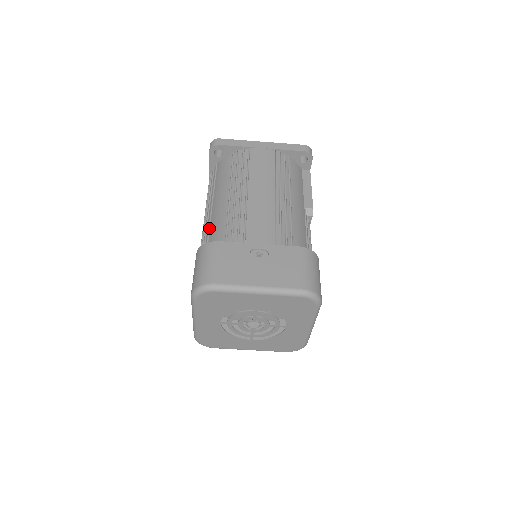
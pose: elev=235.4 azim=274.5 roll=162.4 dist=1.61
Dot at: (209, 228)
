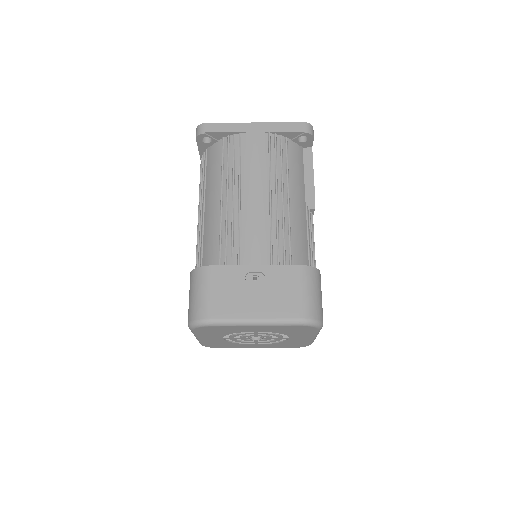
Dot at: (202, 237)
